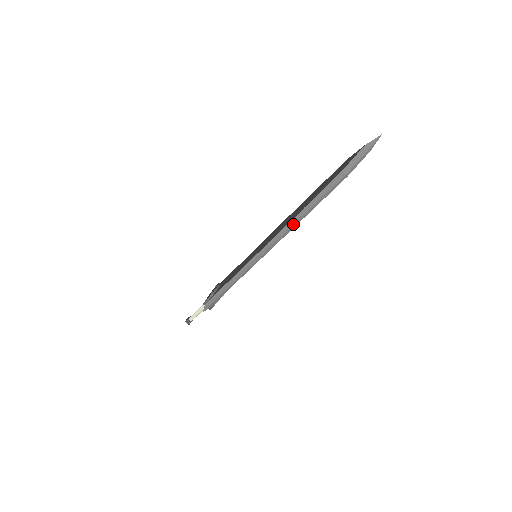
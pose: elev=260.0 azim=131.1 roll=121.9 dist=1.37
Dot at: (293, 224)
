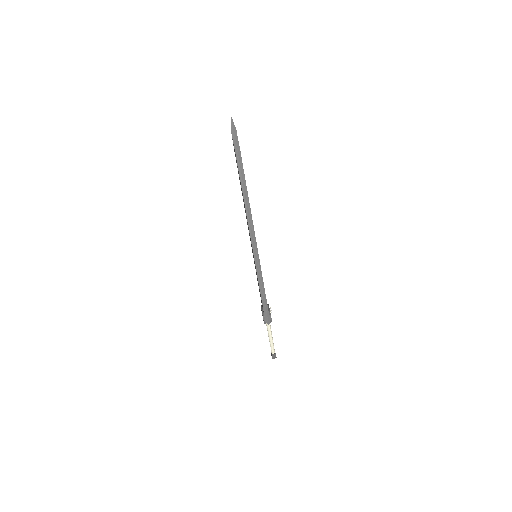
Dot at: (246, 204)
